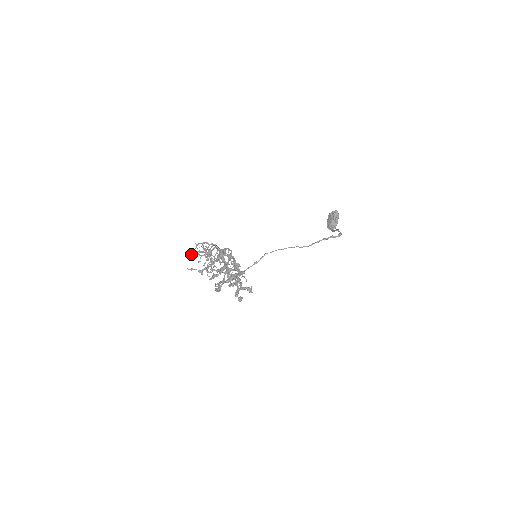
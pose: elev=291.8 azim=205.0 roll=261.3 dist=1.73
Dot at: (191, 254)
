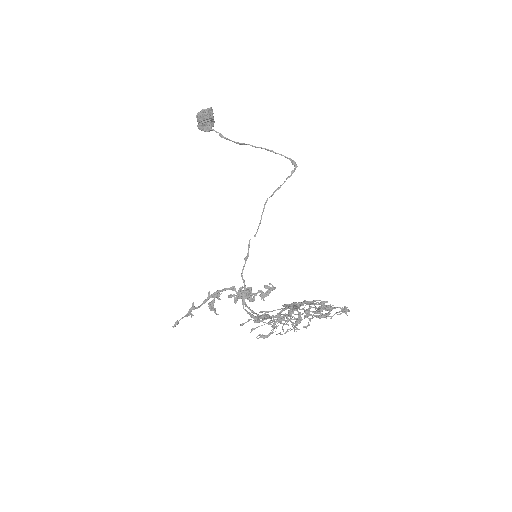
Dot at: occluded
